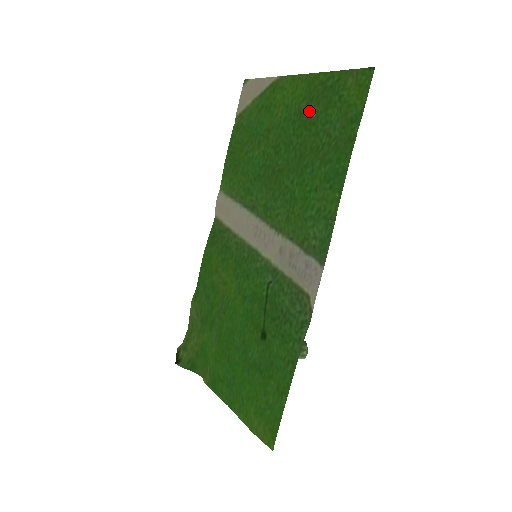
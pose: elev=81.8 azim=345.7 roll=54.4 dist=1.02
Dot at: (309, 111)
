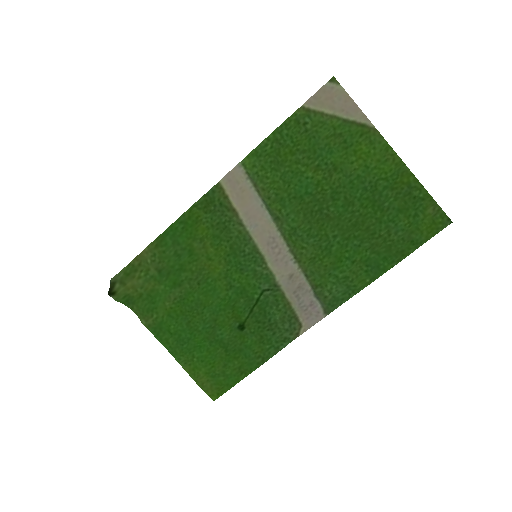
Dot at: (384, 195)
